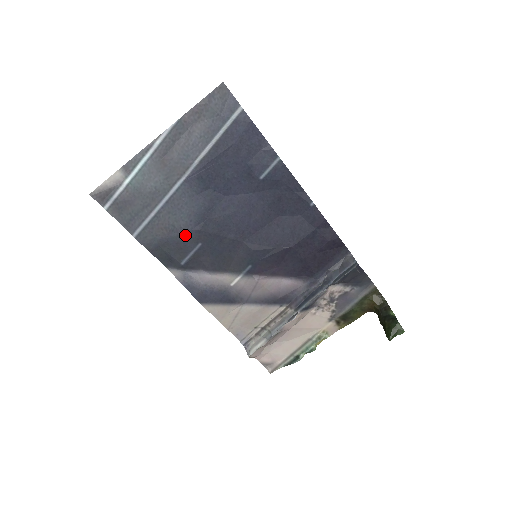
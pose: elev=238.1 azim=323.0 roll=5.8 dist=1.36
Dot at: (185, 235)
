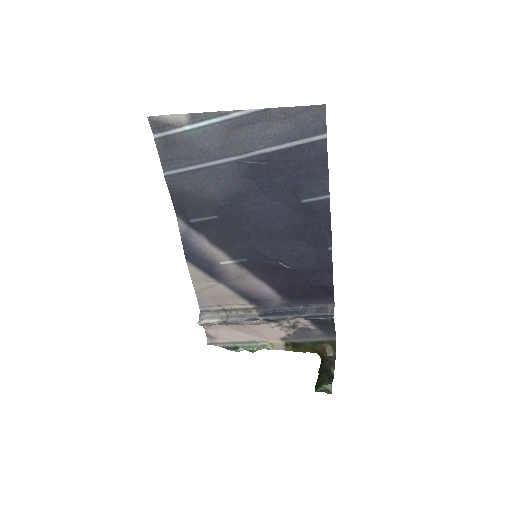
Dot at: (208, 202)
